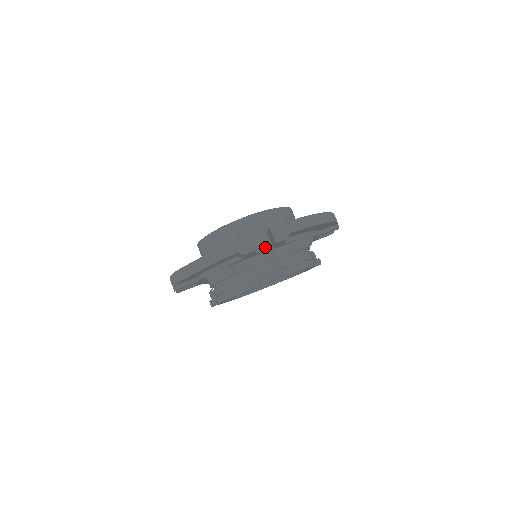
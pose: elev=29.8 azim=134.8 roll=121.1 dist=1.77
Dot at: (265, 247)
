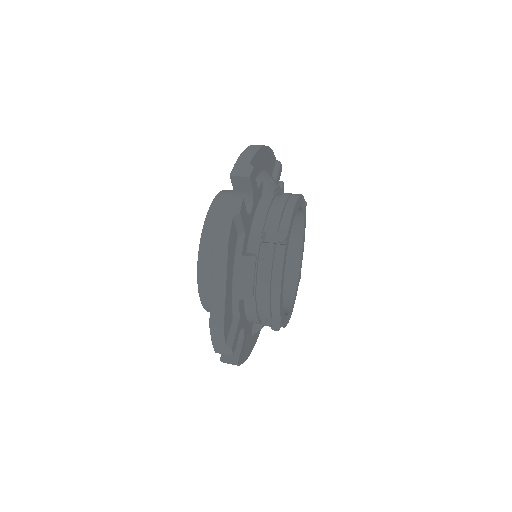
Dot at: (248, 206)
